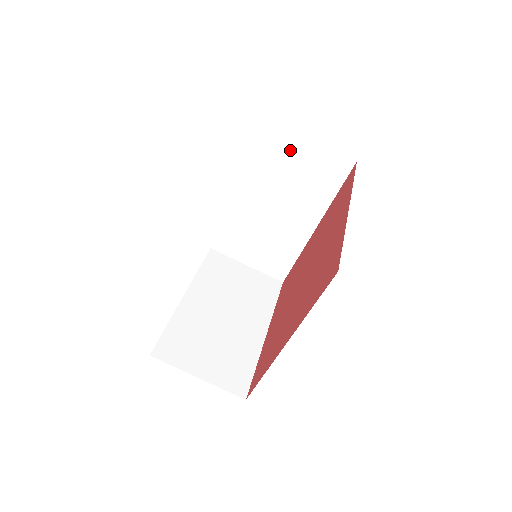
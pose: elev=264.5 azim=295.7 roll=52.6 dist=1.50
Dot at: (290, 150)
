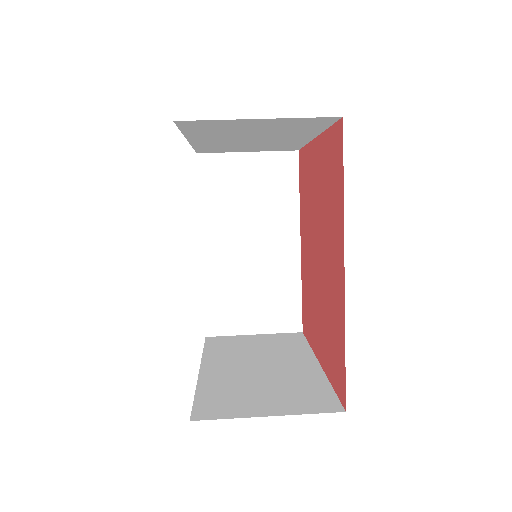
Dot at: (234, 174)
